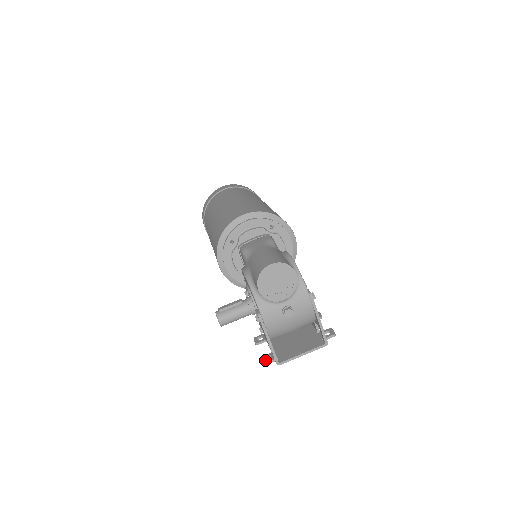
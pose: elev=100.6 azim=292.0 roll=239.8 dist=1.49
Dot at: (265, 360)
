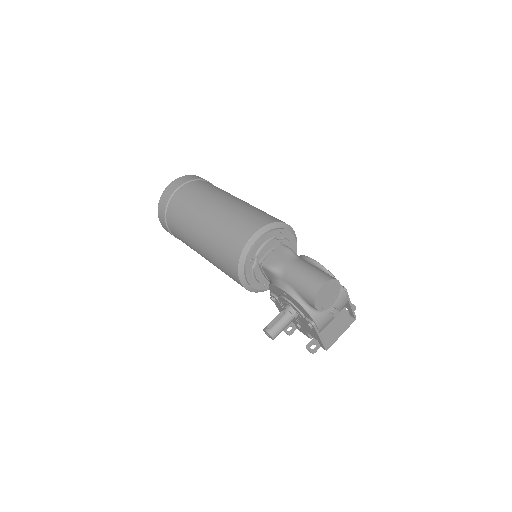
Dot at: (312, 350)
